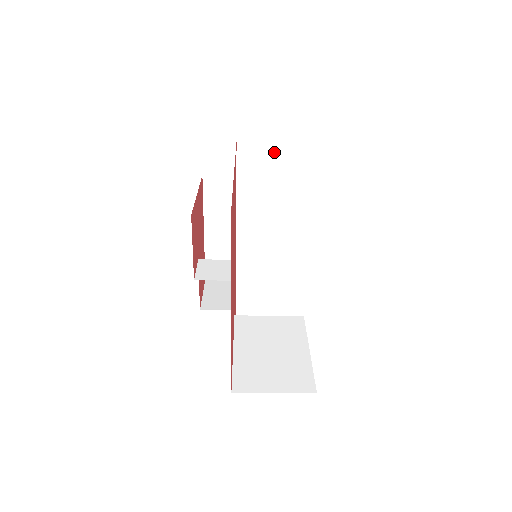
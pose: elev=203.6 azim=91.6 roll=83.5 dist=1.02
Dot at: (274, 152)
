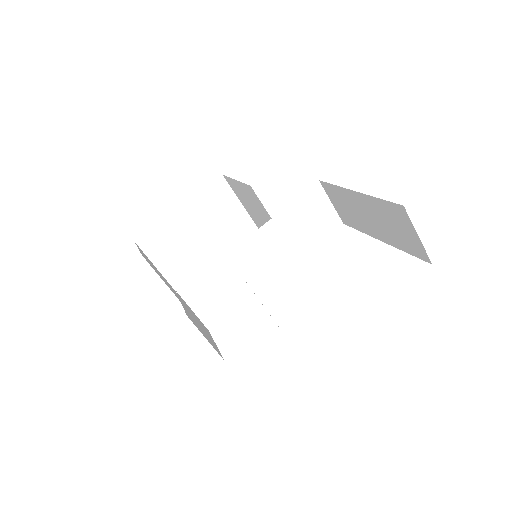
Dot at: (327, 209)
